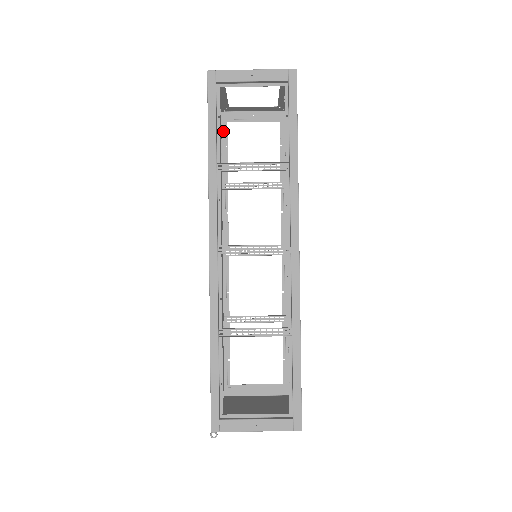
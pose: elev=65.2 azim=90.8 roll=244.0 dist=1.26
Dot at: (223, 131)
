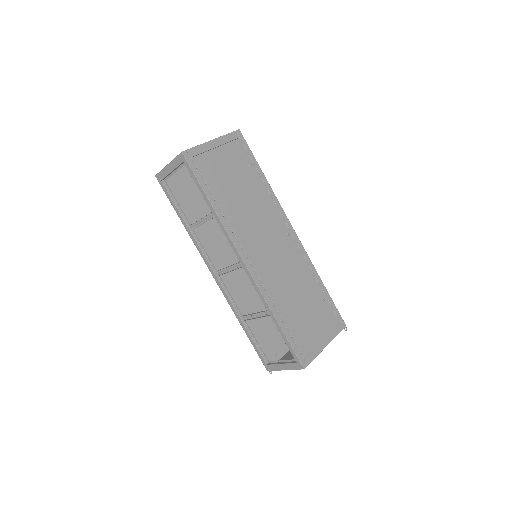
Dot at: occluded
